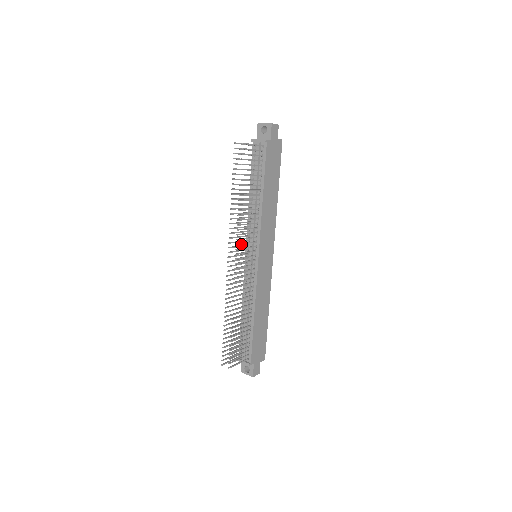
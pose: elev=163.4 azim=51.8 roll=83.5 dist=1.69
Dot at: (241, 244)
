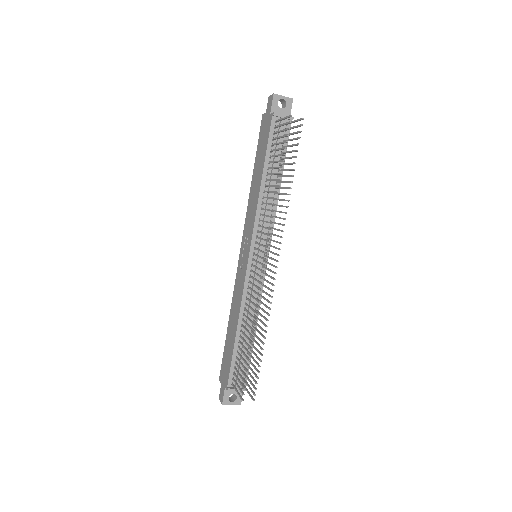
Dot at: (278, 242)
